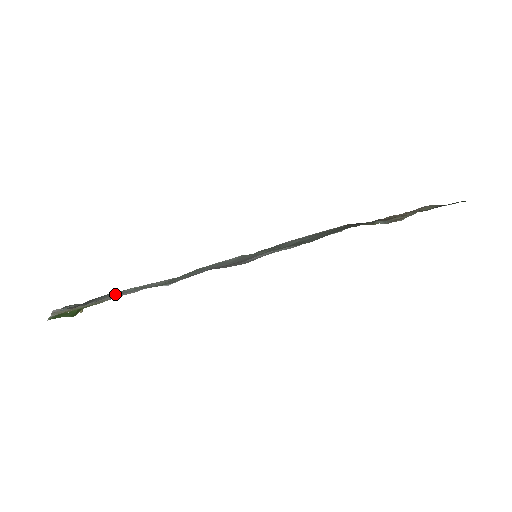
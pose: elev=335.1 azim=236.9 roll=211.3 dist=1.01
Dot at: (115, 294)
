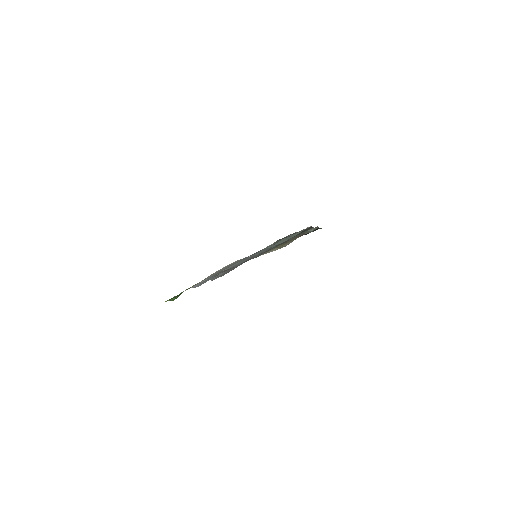
Dot at: occluded
